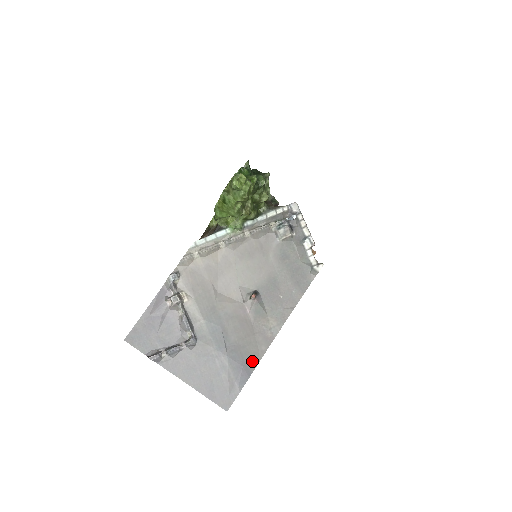
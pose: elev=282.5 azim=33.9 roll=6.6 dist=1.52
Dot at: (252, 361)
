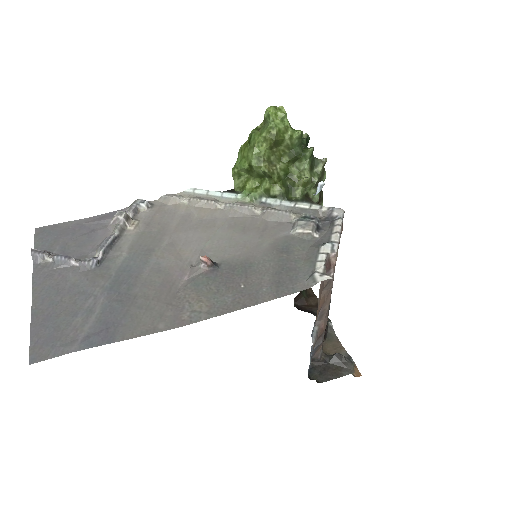
Dot at: (130, 329)
